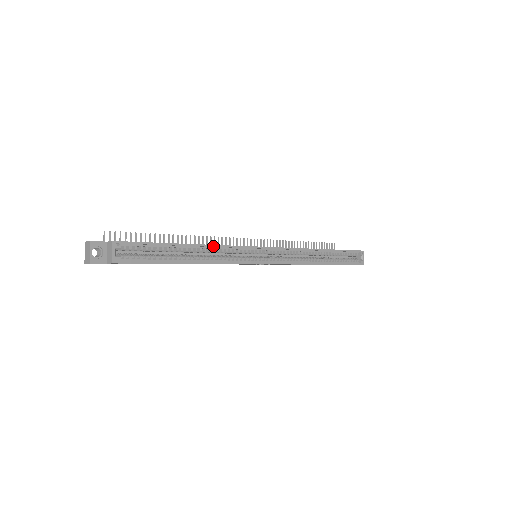
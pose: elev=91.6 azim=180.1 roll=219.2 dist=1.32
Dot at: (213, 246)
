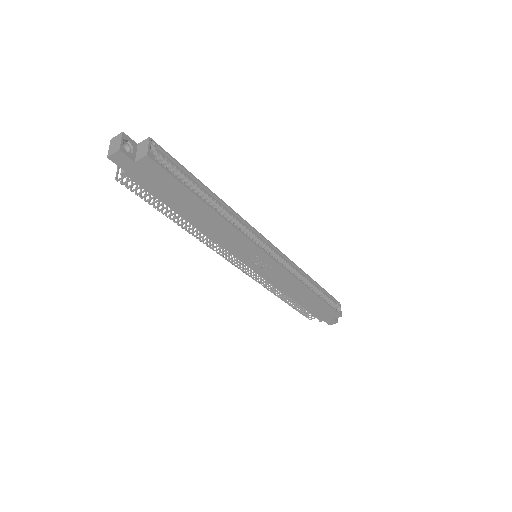
Dot at: (230, 208)
